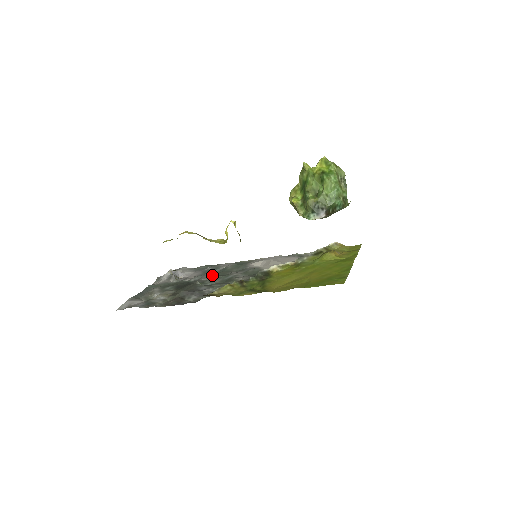
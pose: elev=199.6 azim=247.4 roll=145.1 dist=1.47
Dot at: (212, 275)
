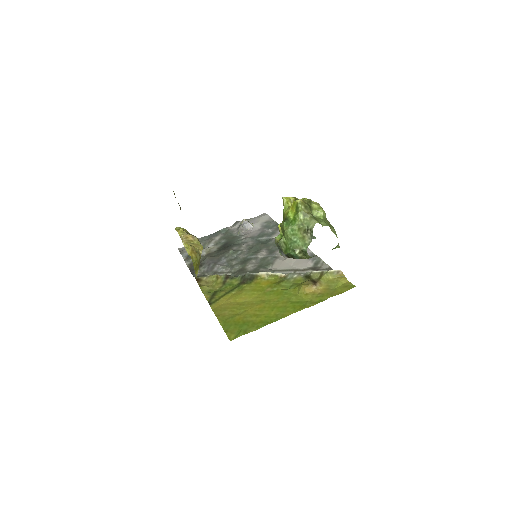
Dot at: (253, 244)
